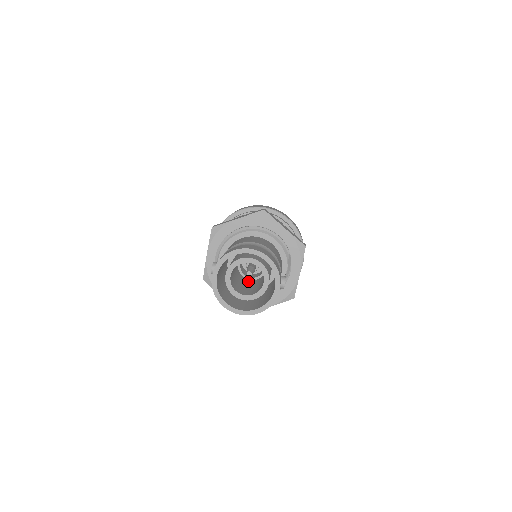
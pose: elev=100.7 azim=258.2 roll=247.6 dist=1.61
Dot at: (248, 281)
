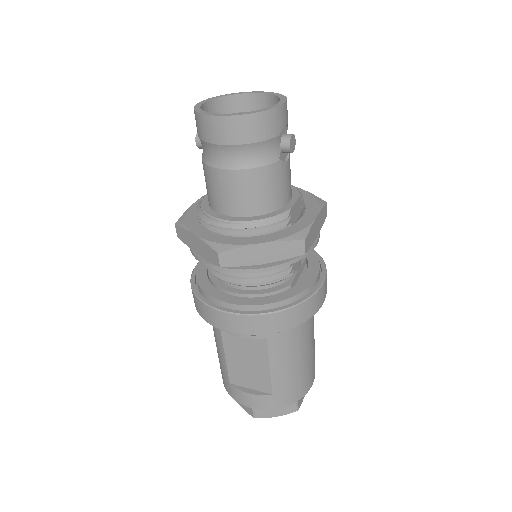
Dot at: occluded
